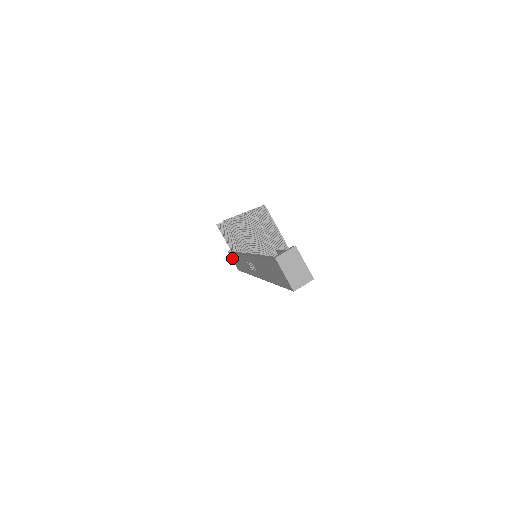
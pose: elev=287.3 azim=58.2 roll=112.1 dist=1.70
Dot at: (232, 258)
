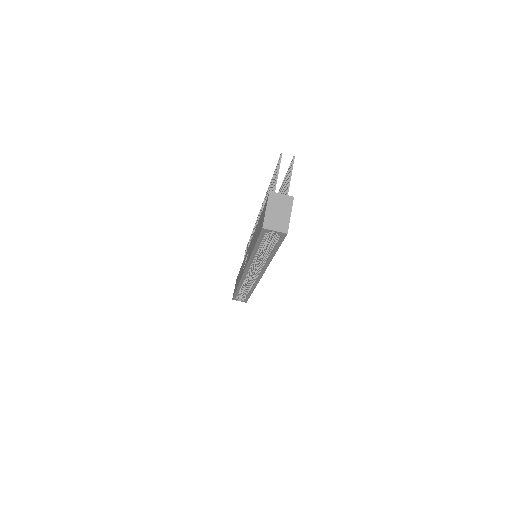
Dot at: occluded
